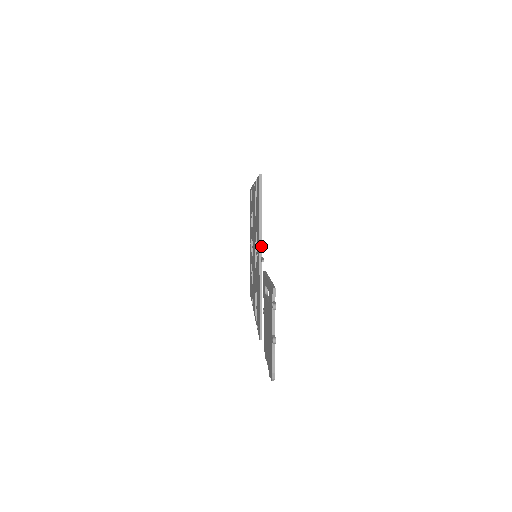
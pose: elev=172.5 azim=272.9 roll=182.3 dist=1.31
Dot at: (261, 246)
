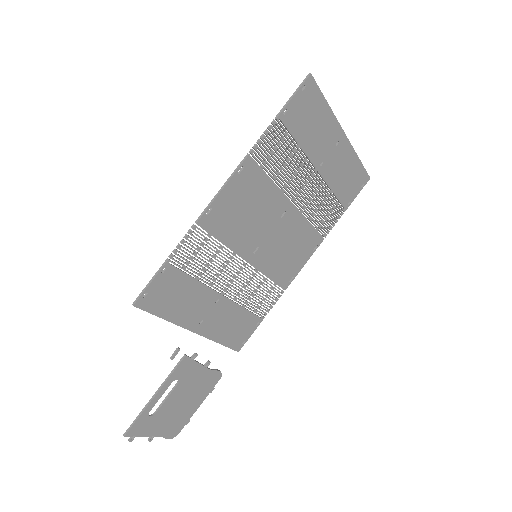
Dot at: occluded
